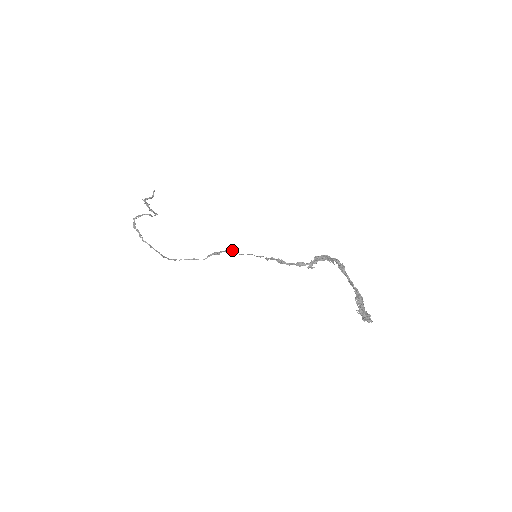
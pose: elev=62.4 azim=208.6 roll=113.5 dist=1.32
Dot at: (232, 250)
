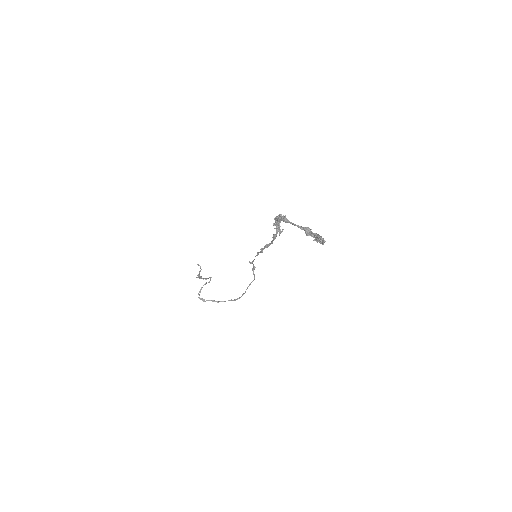
Dot at: (250, 262)
